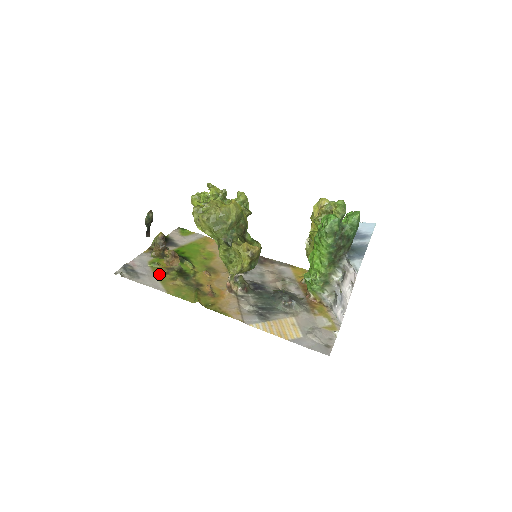
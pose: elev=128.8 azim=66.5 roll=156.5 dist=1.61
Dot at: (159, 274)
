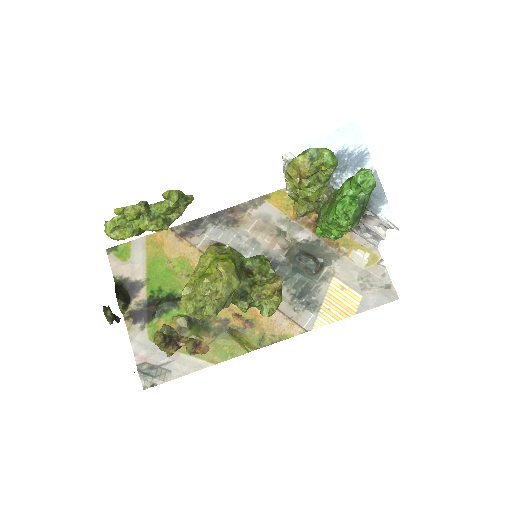
Dot at: occluded
